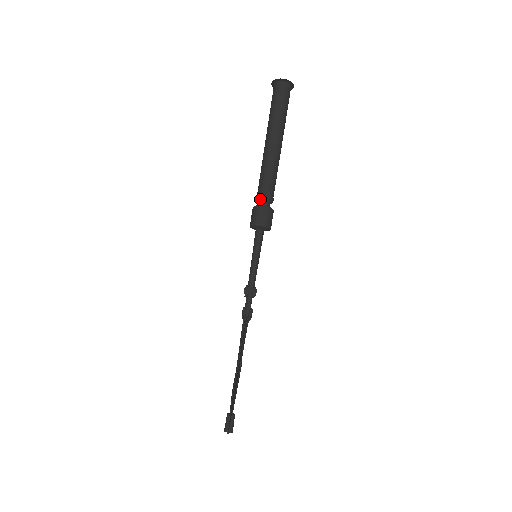
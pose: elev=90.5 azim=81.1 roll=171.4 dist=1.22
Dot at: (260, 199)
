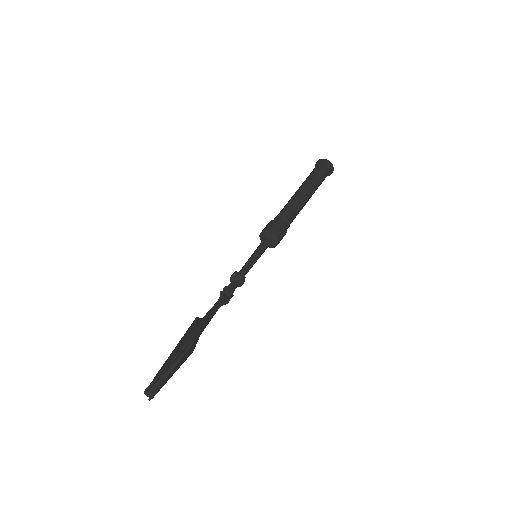
Dot at: (278, 217)
